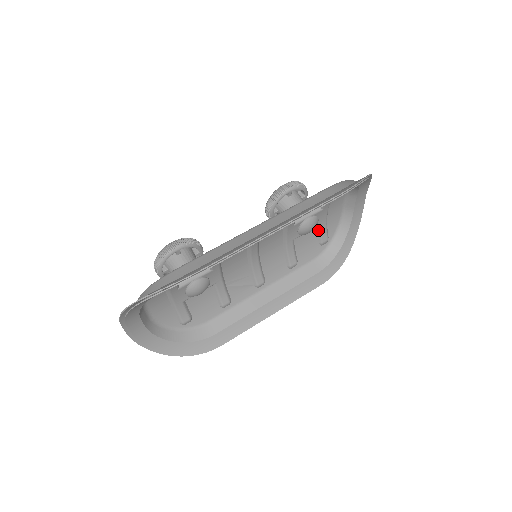
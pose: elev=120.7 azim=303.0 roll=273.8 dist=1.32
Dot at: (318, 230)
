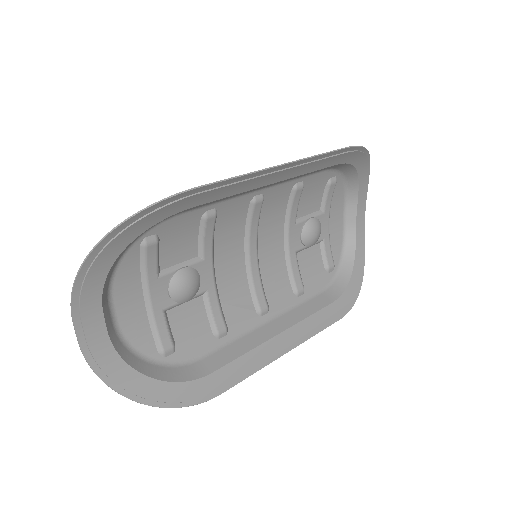
Dot at: (321, 249)
